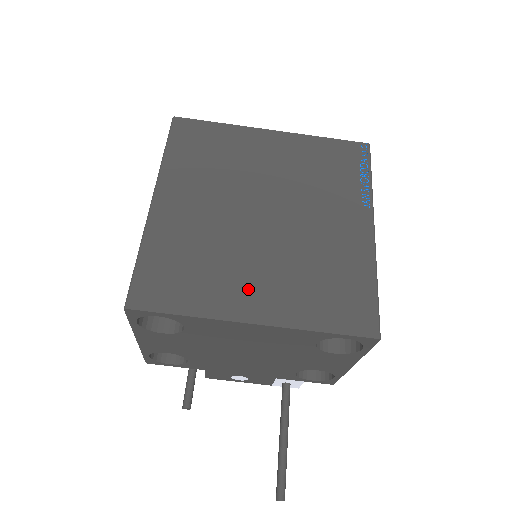
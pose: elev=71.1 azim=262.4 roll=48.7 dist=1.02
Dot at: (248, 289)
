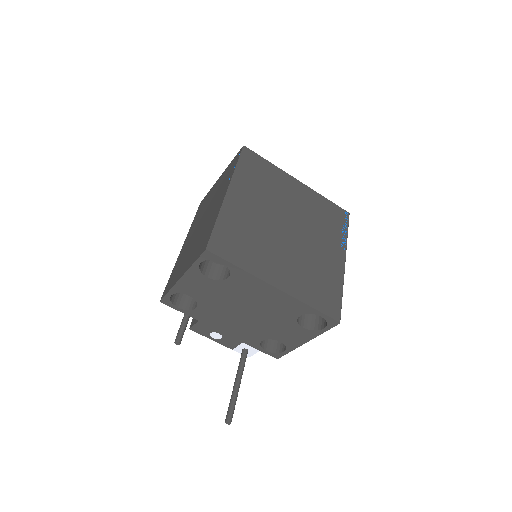
Dot at: (276, 267)
